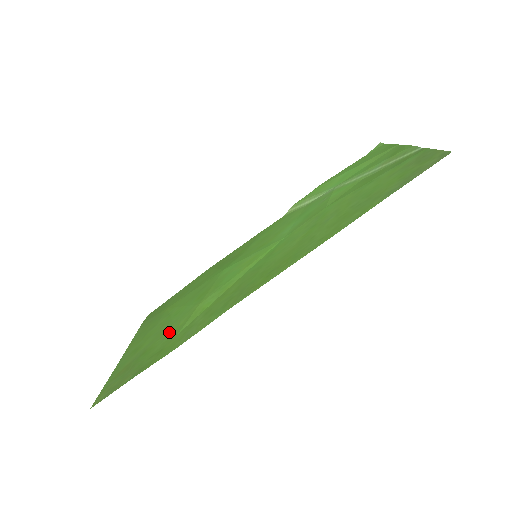
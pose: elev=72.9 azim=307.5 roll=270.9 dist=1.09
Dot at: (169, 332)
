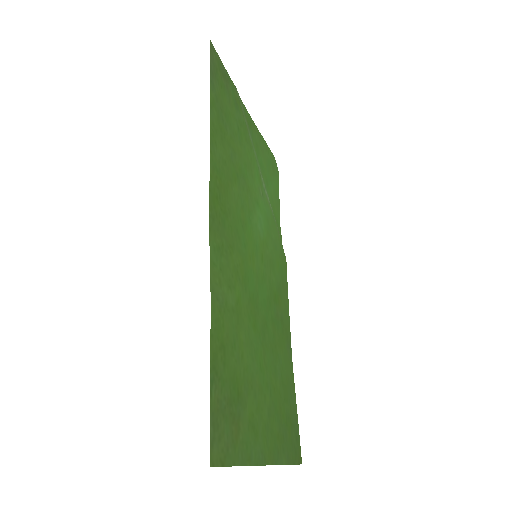
Dot at: (242, 356)
